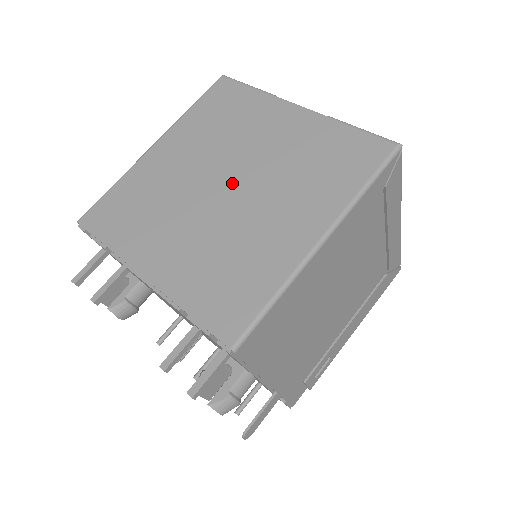
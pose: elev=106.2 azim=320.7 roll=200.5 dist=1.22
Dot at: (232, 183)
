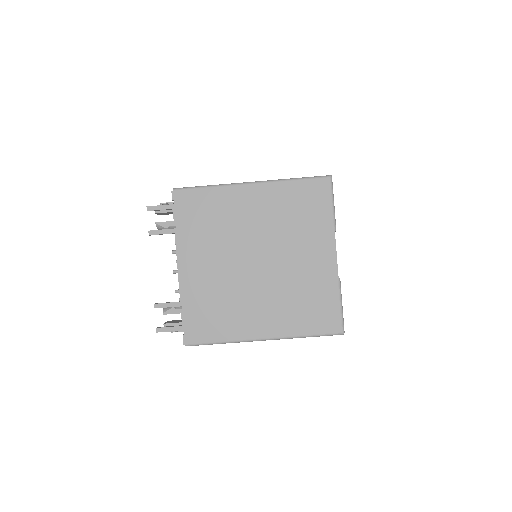
Dot at: (262, 263)
